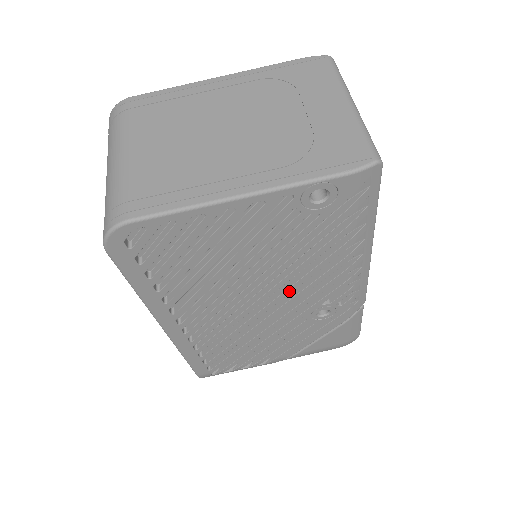
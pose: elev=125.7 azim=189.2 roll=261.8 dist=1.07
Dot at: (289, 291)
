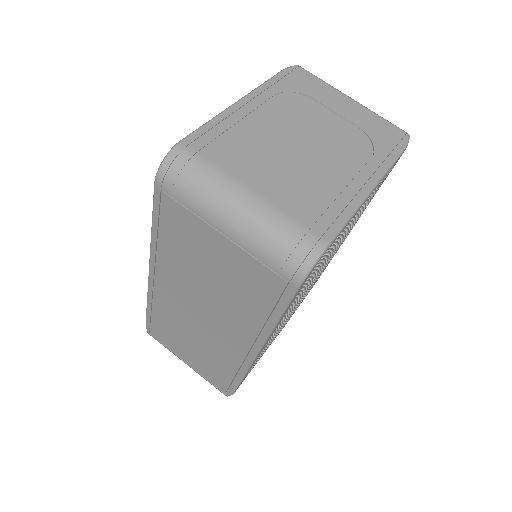
Dot at: occluded
